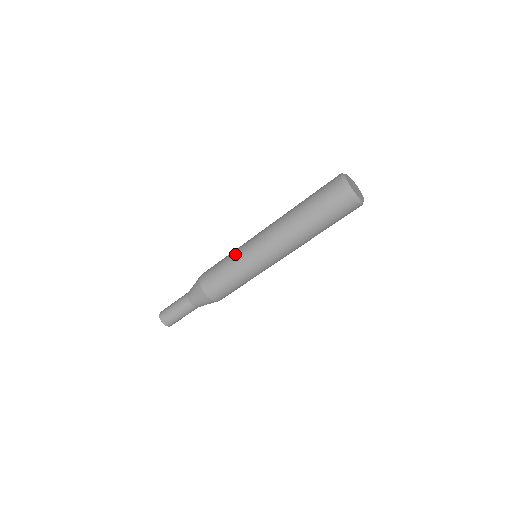
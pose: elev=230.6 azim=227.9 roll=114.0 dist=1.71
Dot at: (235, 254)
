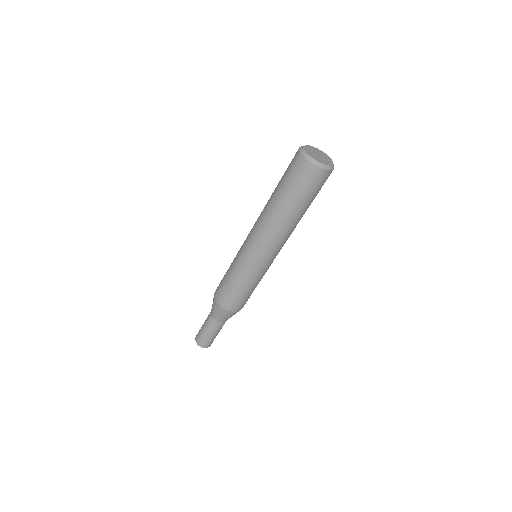
Dot at: (240, 270)
